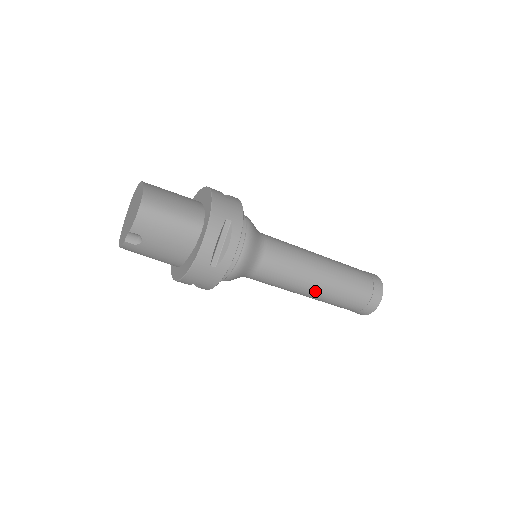
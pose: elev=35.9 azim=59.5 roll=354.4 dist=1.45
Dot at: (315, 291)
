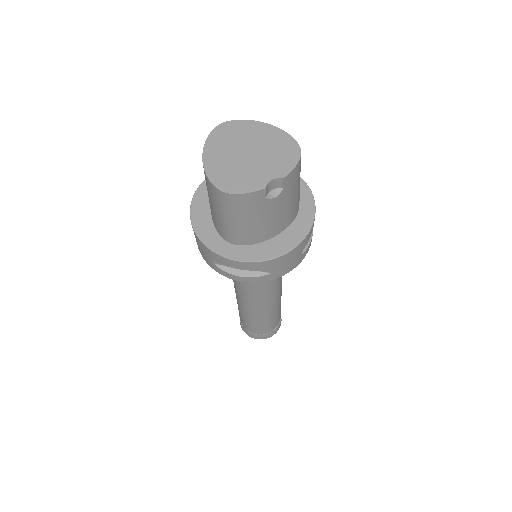
Dot at: (273, 305)
